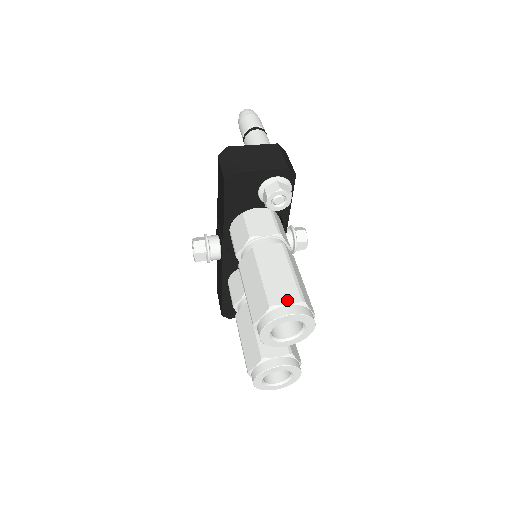
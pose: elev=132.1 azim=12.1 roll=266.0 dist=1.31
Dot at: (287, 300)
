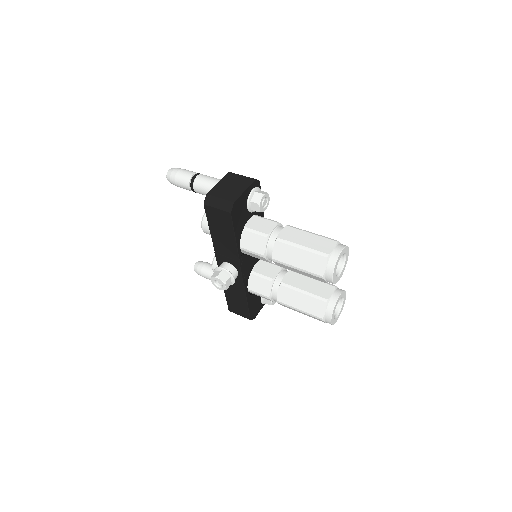
Dot at: (330, 247)
